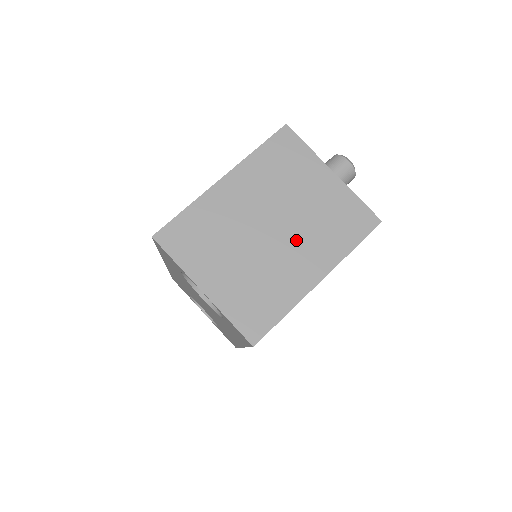
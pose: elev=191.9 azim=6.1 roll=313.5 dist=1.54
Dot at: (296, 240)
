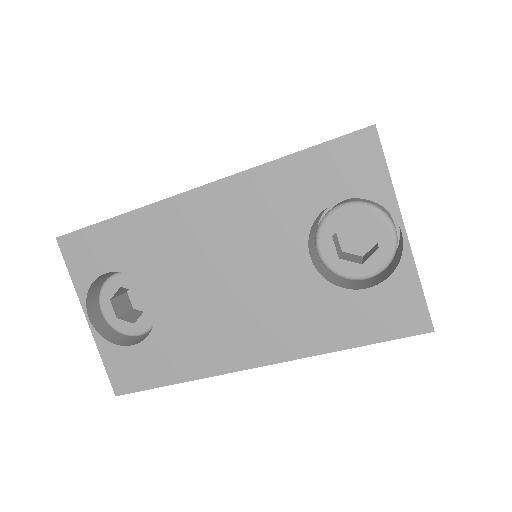
Dot at: occluded
